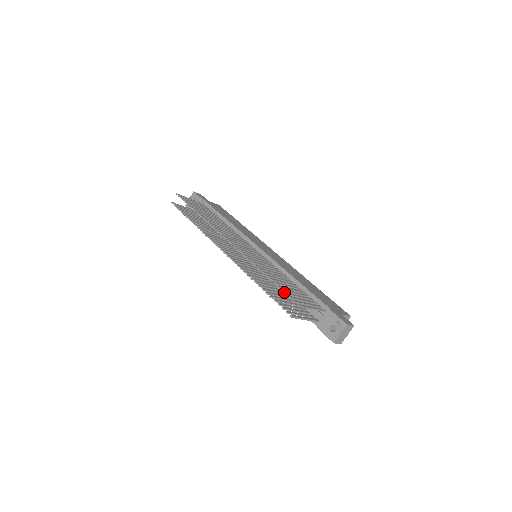
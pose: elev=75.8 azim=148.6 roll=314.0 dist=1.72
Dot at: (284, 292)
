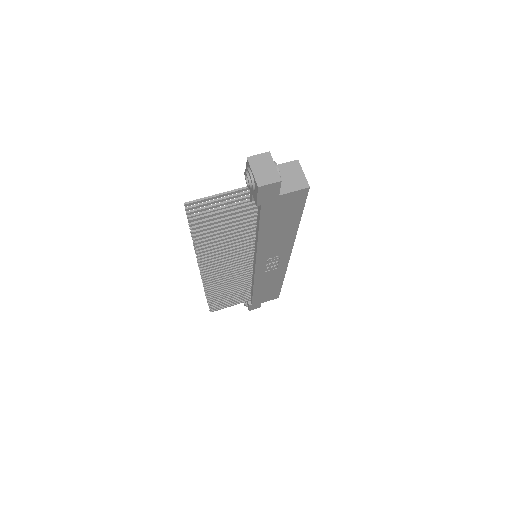
Dot at: (249, 235)
